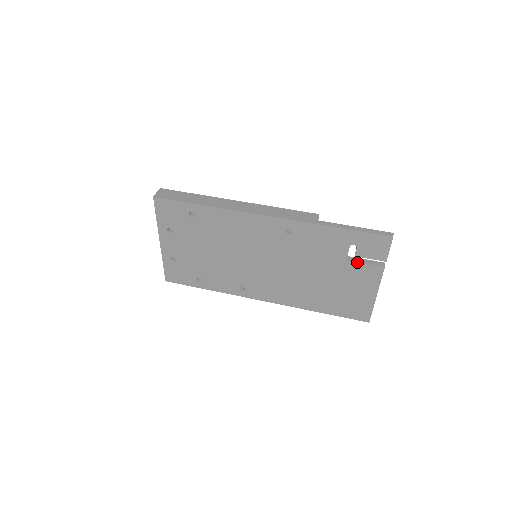
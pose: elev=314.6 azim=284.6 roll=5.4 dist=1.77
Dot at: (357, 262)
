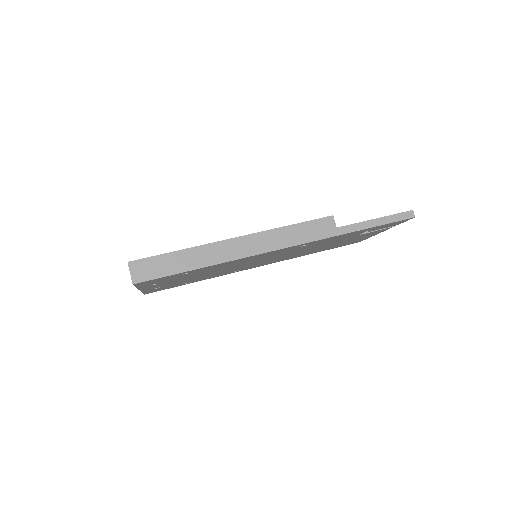
Dot at: occluded
